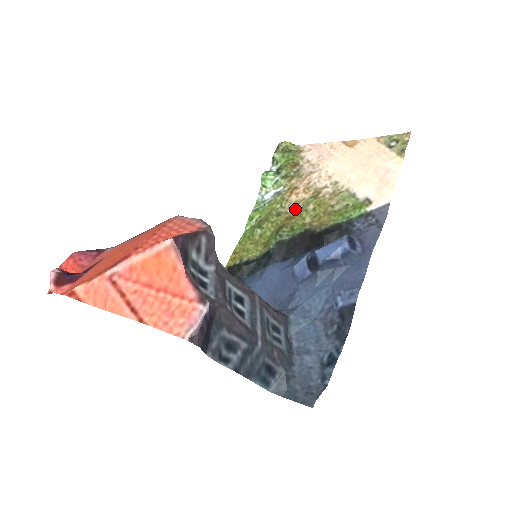
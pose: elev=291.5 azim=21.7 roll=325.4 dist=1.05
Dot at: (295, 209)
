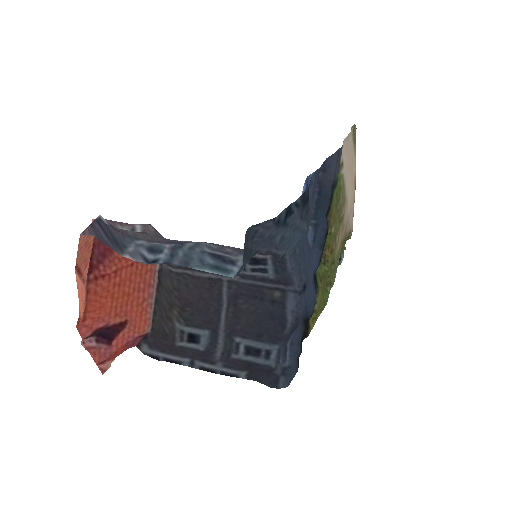
Dot at: (335, 243)
